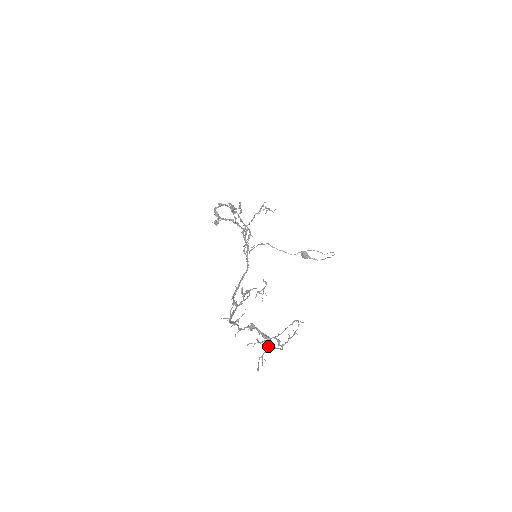
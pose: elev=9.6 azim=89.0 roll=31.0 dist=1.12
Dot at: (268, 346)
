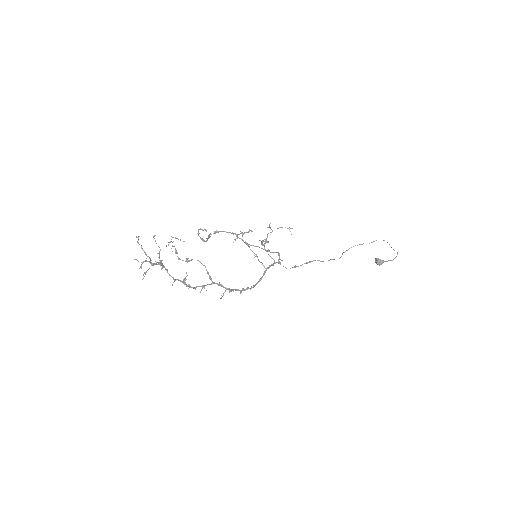
Dot at: (152, 265)
